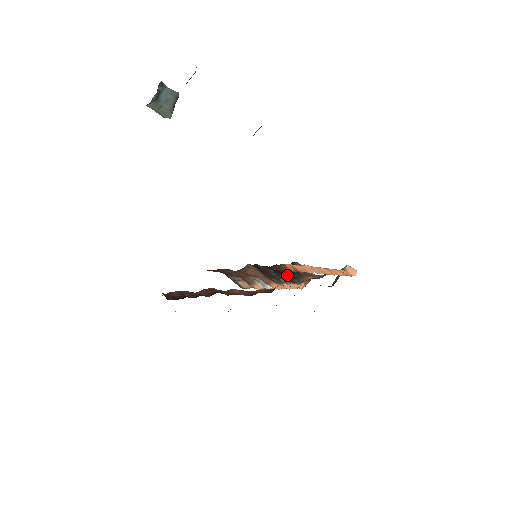
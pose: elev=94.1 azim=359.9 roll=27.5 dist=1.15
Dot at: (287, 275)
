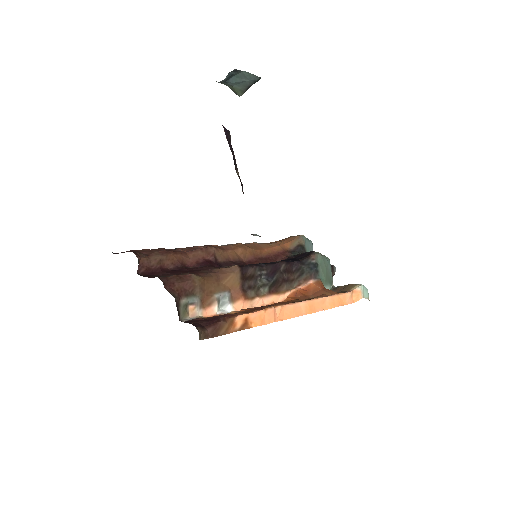
Dot at: (279, 280)
